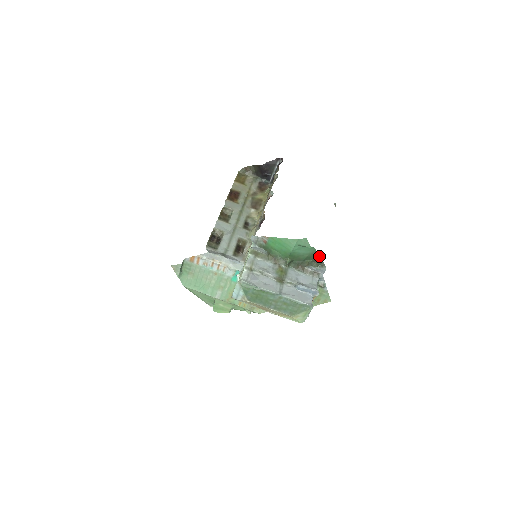
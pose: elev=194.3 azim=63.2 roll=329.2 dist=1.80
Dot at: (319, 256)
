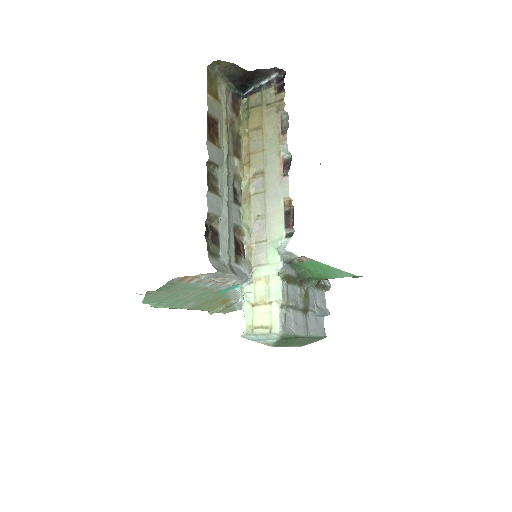
Dot at: occluded
